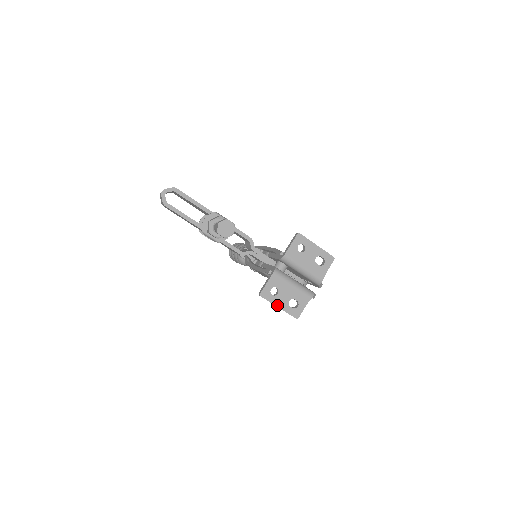
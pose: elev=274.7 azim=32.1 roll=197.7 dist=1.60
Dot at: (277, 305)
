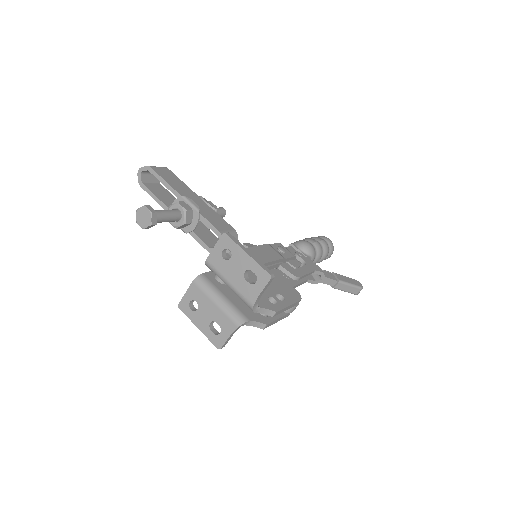
Dot at: (196, 324)
